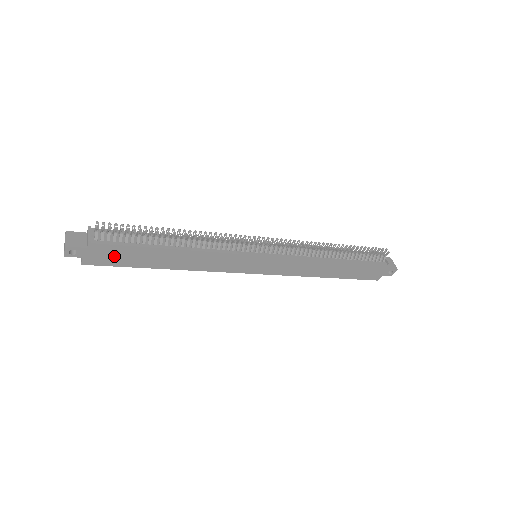
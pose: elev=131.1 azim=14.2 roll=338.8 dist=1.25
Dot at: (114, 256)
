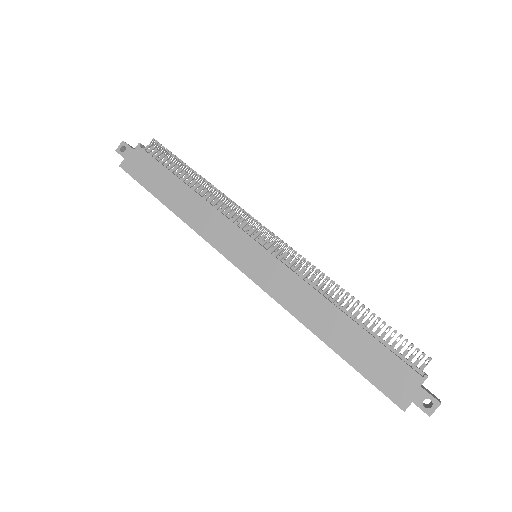
Dot at: (144, 169)
